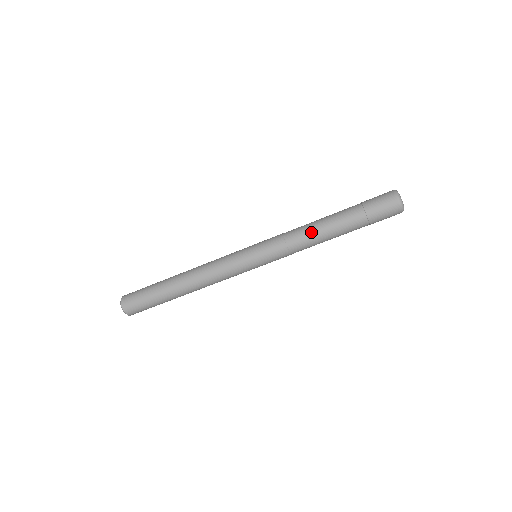
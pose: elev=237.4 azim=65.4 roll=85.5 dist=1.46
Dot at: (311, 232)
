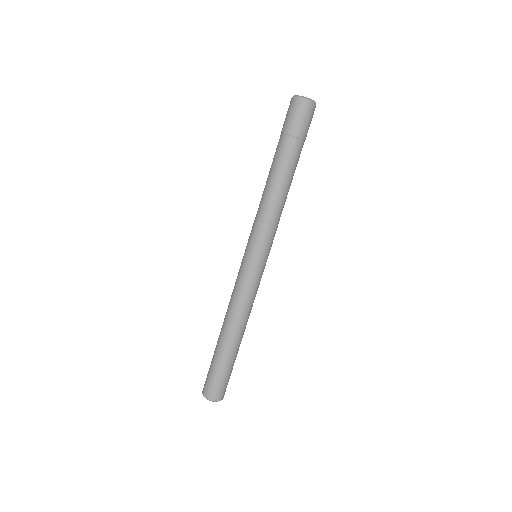
Dot at: (273, 195)
